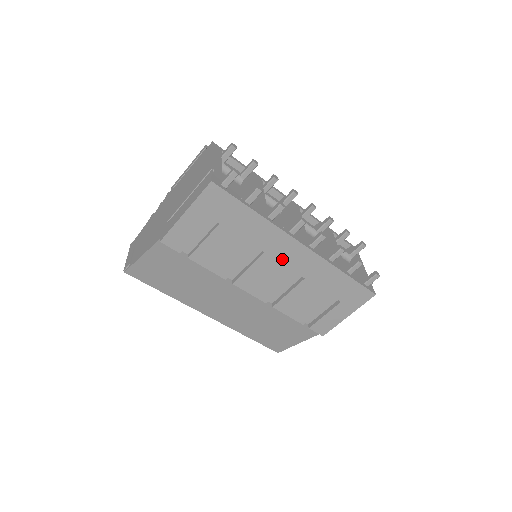
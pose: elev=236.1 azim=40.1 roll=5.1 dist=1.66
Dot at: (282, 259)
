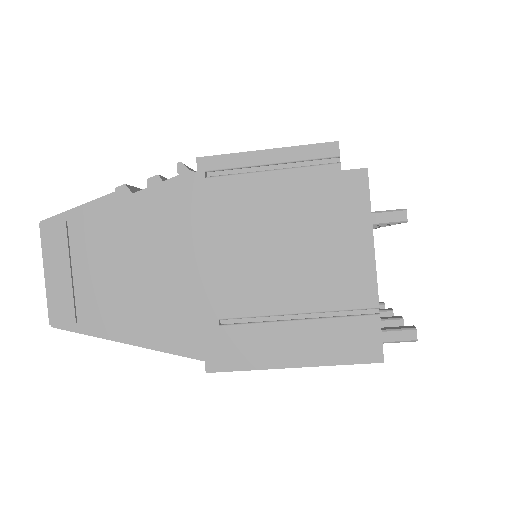
Dot at: occluded
